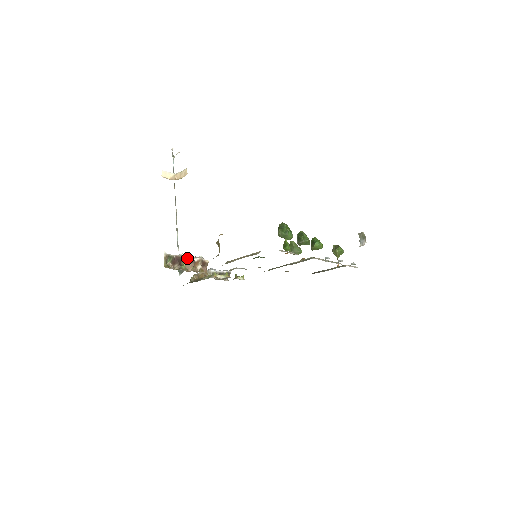
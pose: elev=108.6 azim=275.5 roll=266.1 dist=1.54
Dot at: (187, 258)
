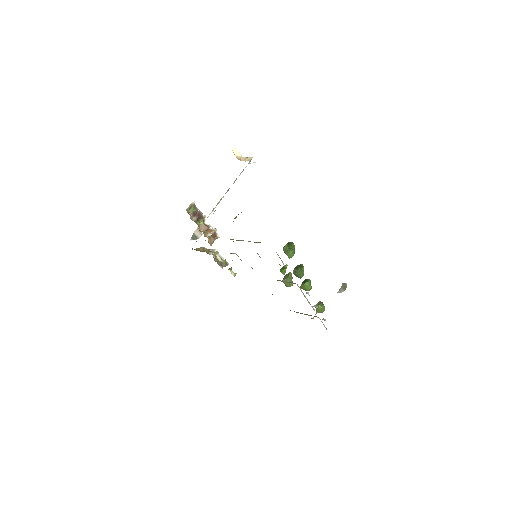
Dot at: (206, 220)
